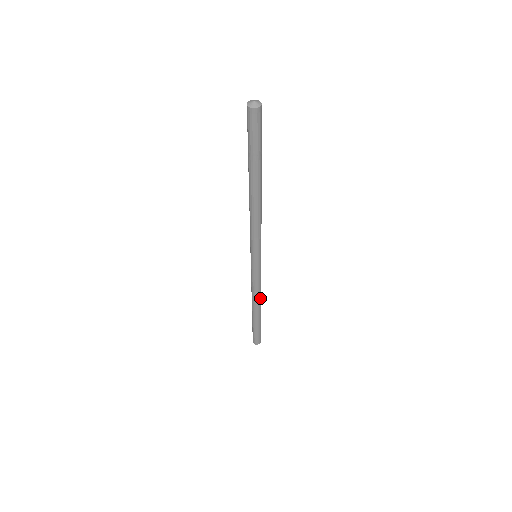
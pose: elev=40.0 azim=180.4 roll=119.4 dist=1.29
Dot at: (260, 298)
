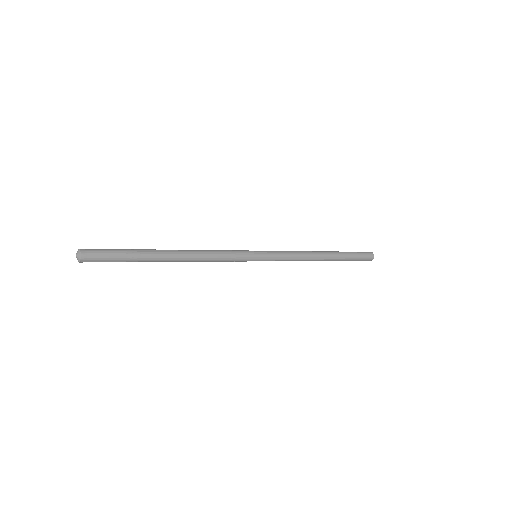
Dot at: (312, 257)
